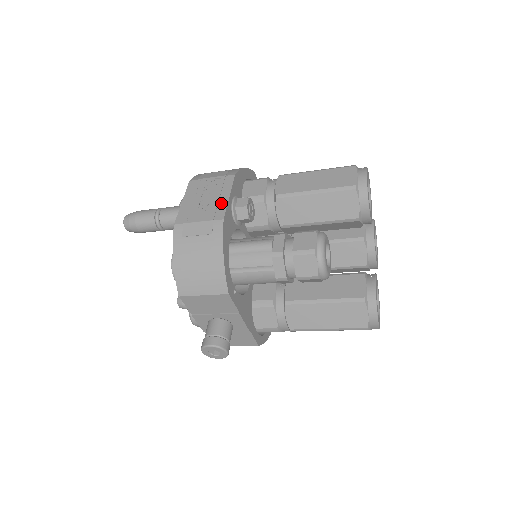
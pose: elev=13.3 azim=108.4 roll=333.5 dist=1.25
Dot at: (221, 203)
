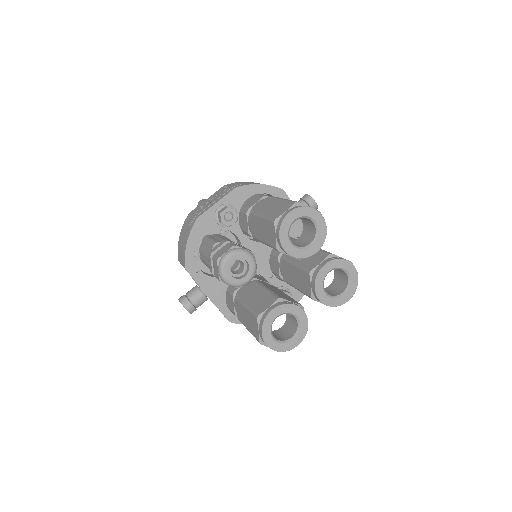
Dot at: (209, 206)
